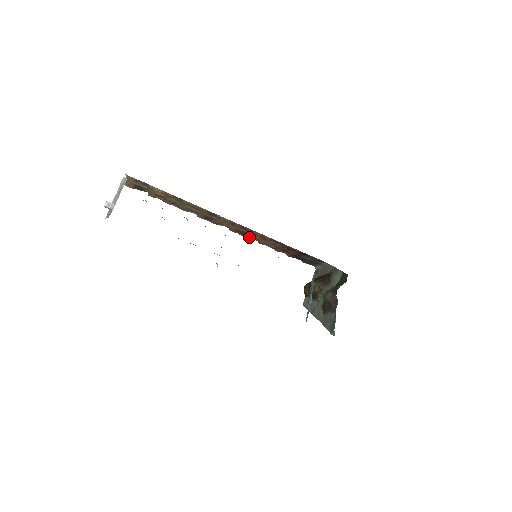
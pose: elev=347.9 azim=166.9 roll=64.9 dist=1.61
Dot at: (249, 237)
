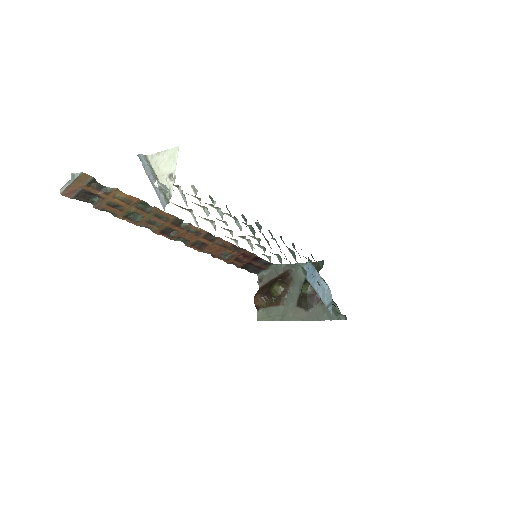
Dot at: (205, 250)
